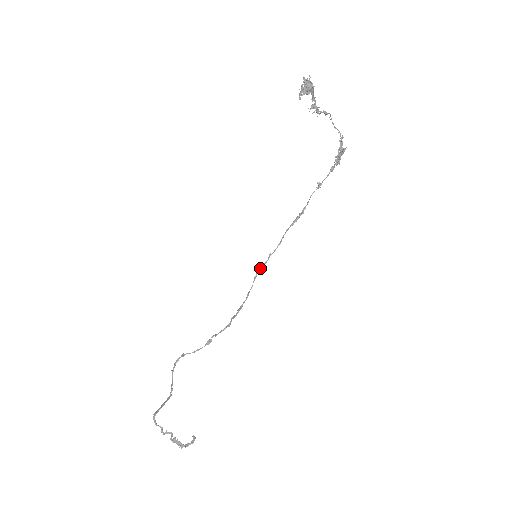
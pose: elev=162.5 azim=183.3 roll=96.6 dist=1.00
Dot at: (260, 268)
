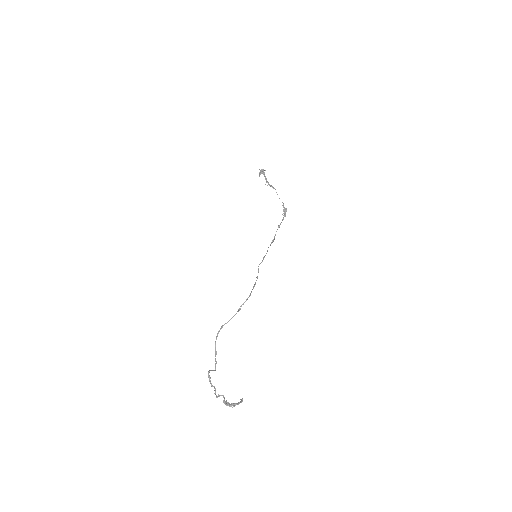
Dot at: occluded
